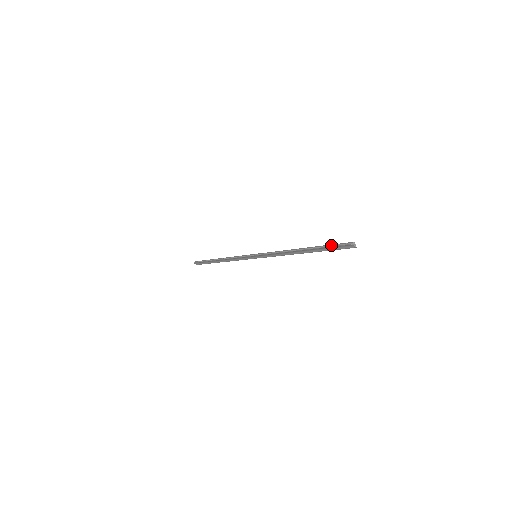
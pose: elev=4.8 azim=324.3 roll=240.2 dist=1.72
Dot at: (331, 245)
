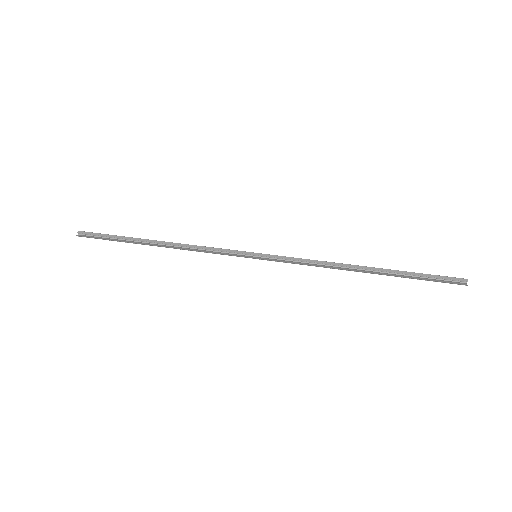
Dot at: (426, 276)
